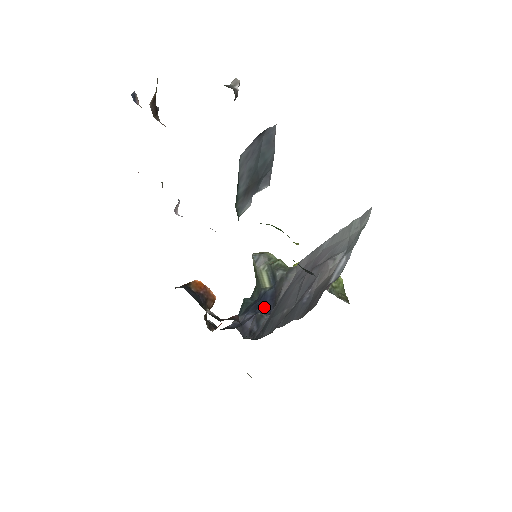
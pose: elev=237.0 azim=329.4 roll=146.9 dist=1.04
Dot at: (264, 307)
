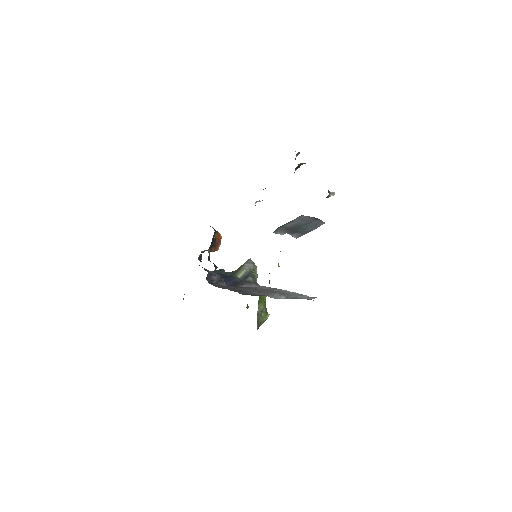
Dot at: (227, 281)
